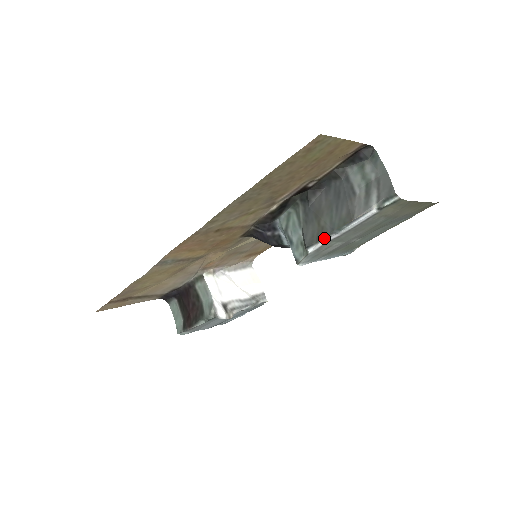
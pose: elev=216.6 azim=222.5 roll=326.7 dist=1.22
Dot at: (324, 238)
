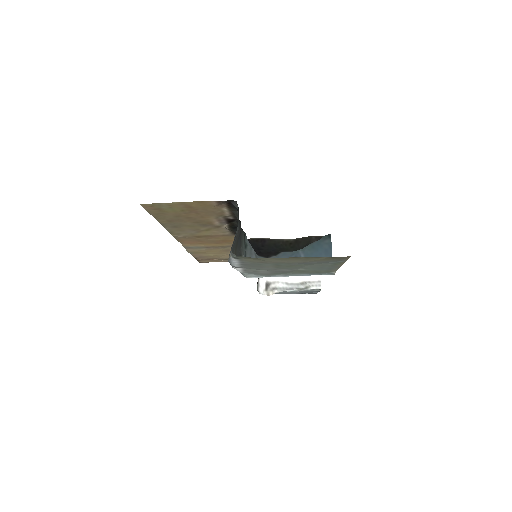
Dot at: occluded
